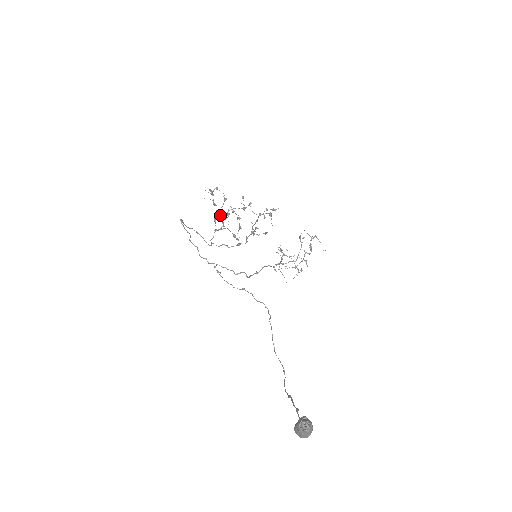
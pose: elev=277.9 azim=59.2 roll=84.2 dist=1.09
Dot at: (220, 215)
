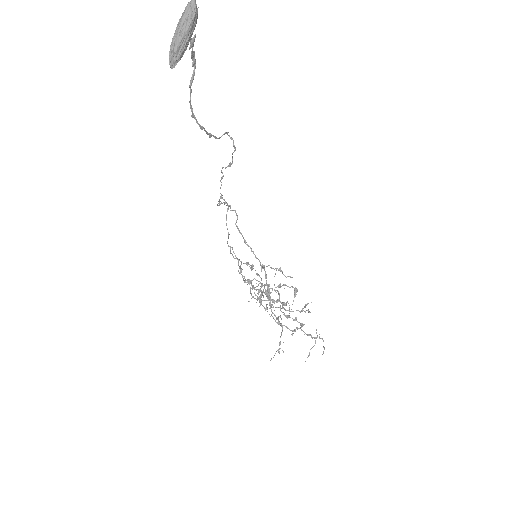
Dot at: occluded
